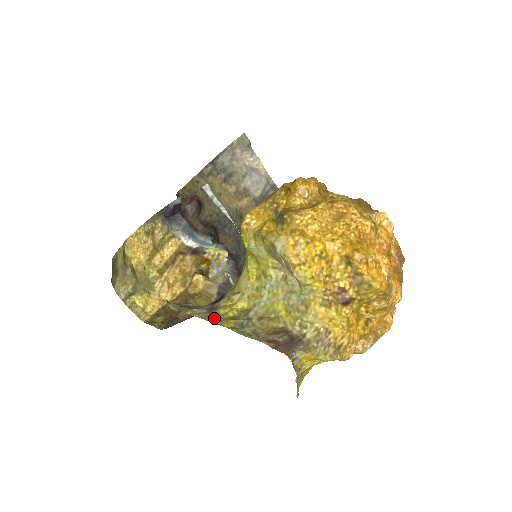
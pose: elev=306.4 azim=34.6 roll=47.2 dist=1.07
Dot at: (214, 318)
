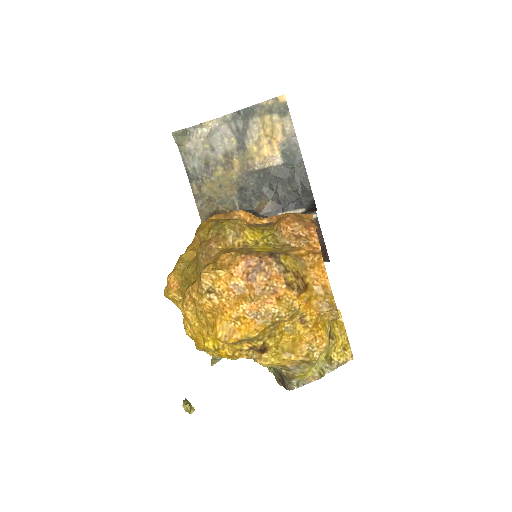
Dot at: occluded
